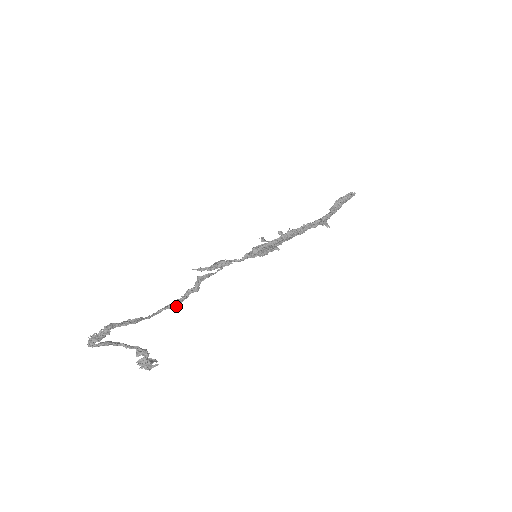
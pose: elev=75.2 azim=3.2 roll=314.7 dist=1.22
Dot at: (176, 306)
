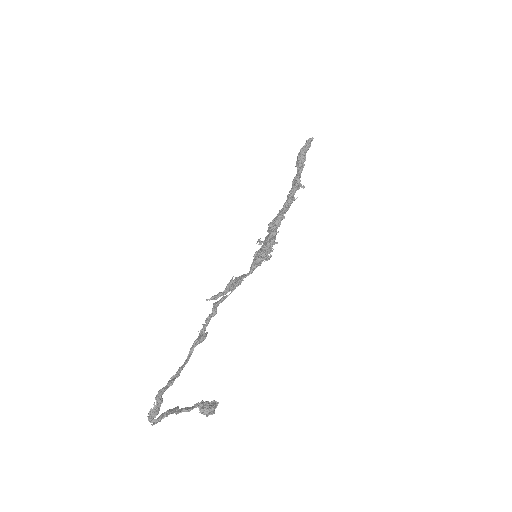
Dot at: (204, 338)
